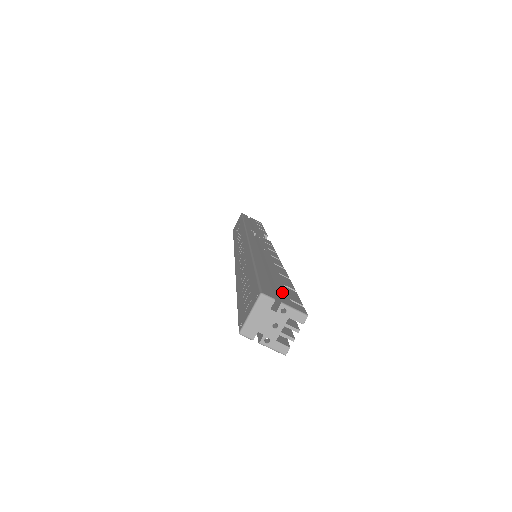
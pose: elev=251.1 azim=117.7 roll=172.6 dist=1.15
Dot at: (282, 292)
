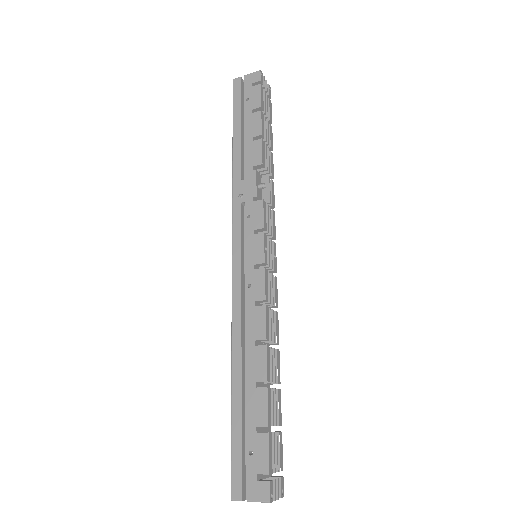
Dot at: (251, 463)
